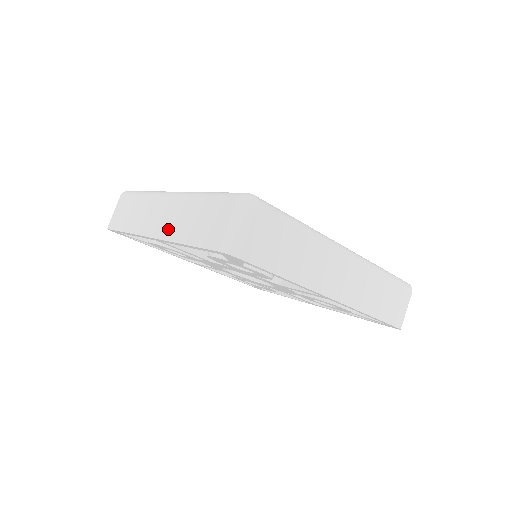
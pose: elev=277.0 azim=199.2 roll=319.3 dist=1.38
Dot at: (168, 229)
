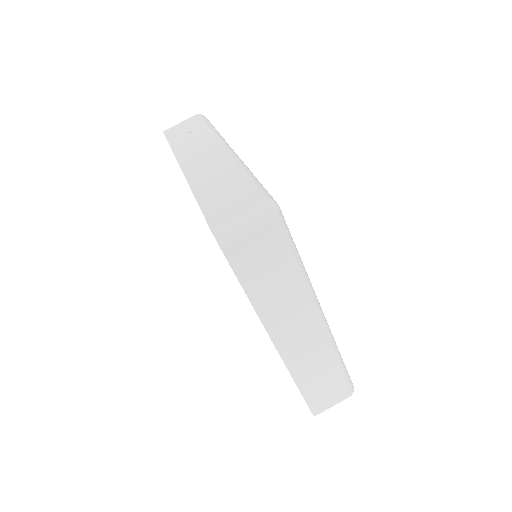
Dot at: (198, 174)
